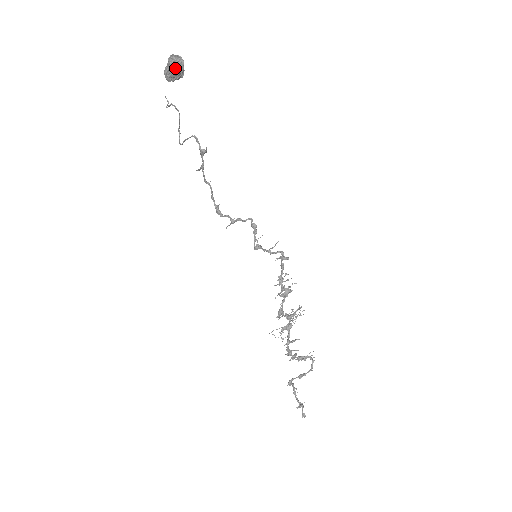
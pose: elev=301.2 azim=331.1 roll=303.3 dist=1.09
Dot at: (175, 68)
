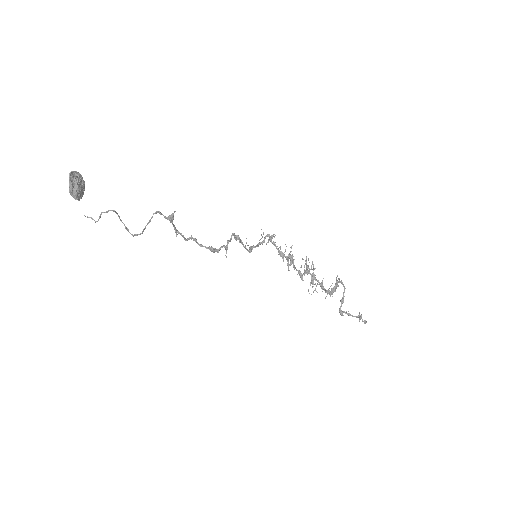
Dot at: (79, 183)
